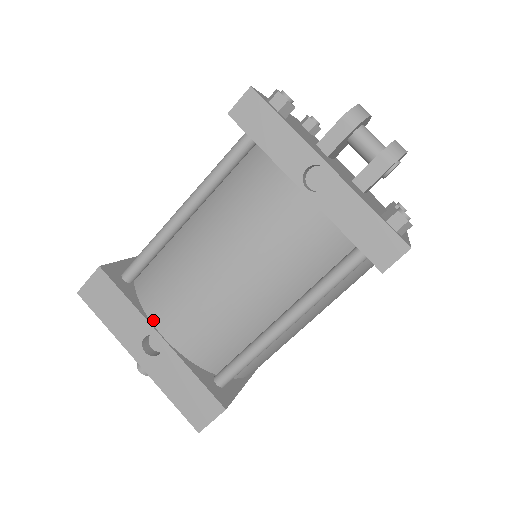
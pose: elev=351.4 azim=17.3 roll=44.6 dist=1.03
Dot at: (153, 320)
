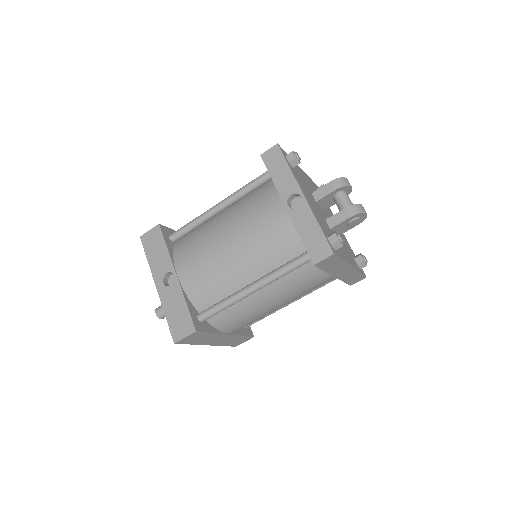
Dot at: (176, 264)
